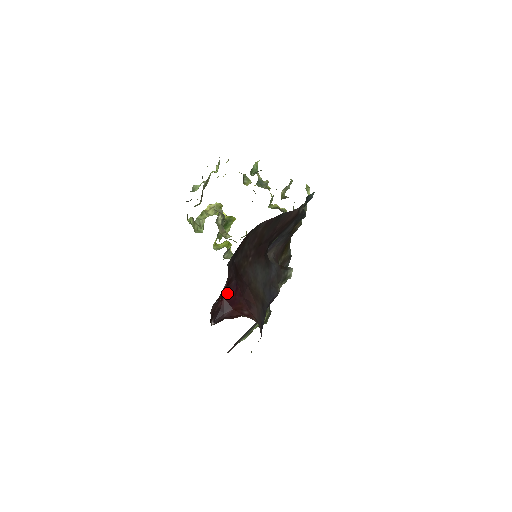
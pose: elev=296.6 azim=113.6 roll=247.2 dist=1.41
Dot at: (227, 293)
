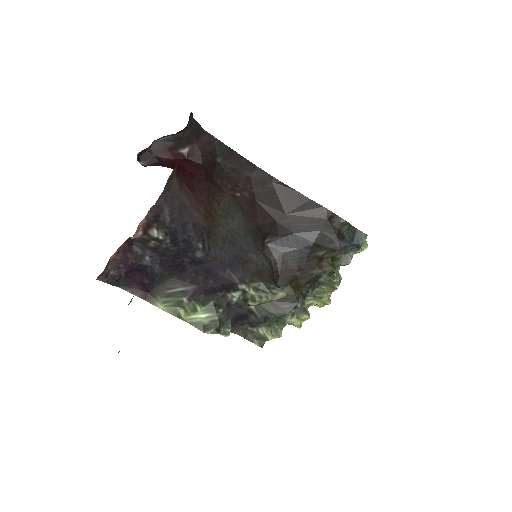
Dot at: (182, 161)
